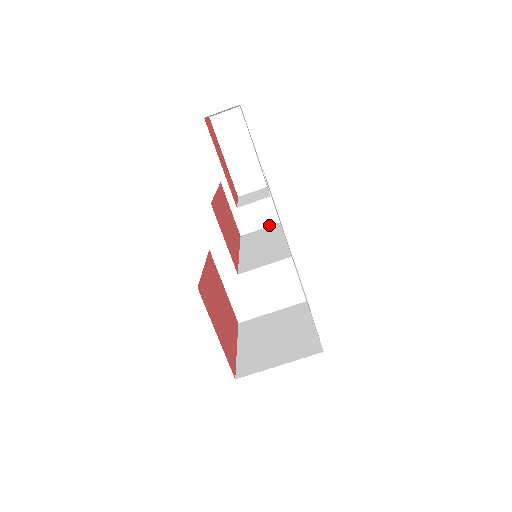
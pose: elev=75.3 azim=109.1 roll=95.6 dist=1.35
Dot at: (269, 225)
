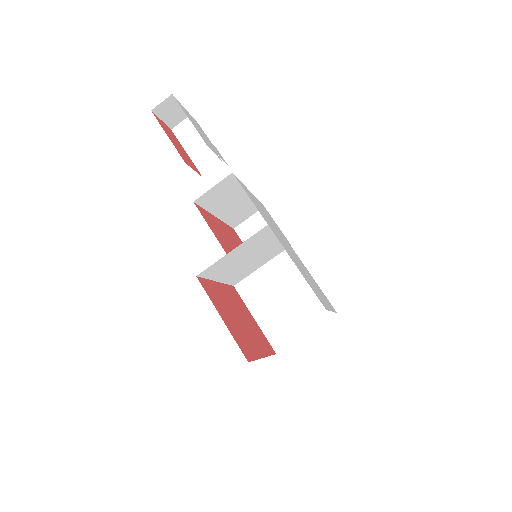
Dot at: occluded
